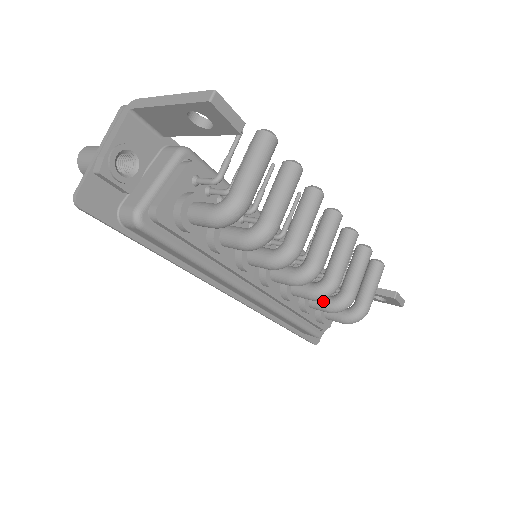
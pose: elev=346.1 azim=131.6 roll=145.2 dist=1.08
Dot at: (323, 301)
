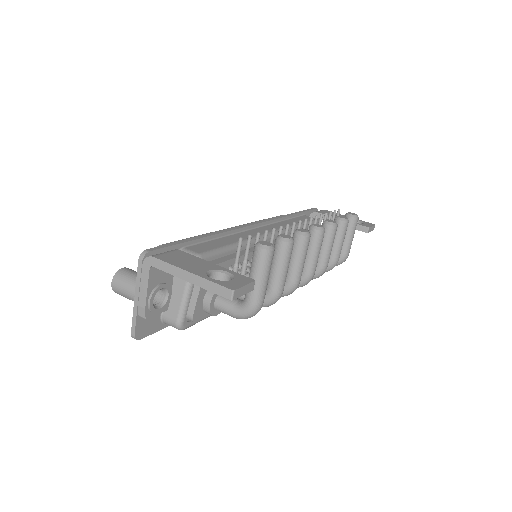
Dot at: occluded
